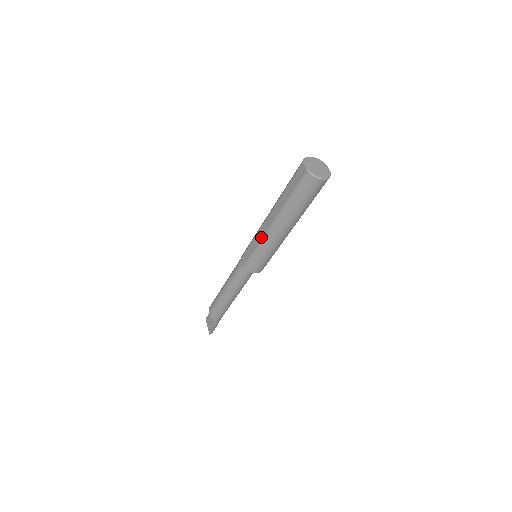
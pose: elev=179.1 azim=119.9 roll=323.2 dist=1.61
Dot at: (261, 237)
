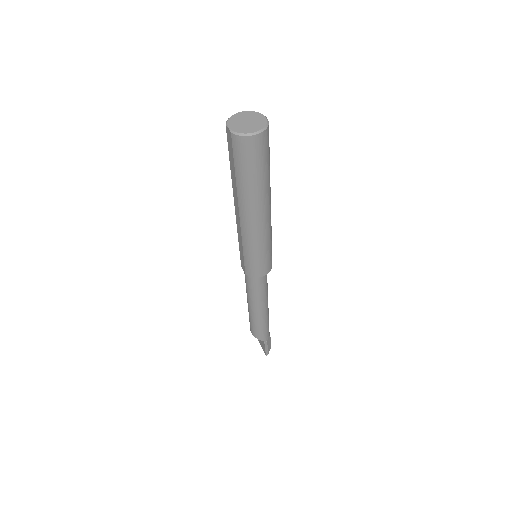
Dot at: (240, 234)
